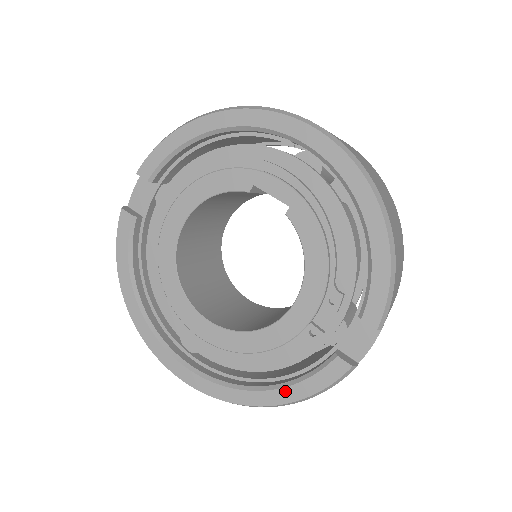
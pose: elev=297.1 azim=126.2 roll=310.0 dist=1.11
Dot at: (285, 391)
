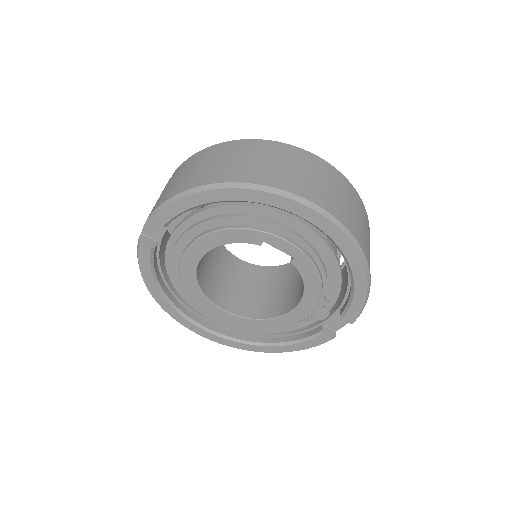
Dot at: (286, 347)
